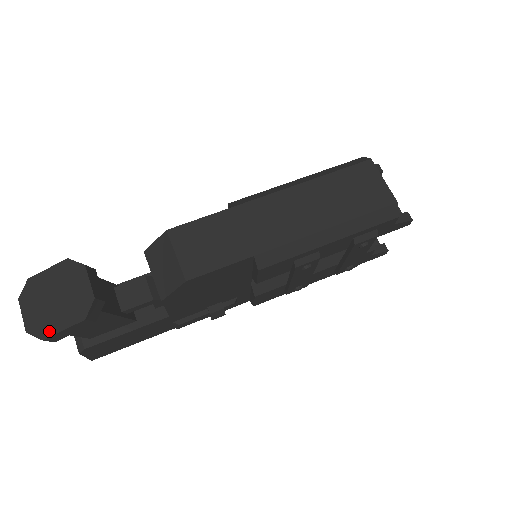
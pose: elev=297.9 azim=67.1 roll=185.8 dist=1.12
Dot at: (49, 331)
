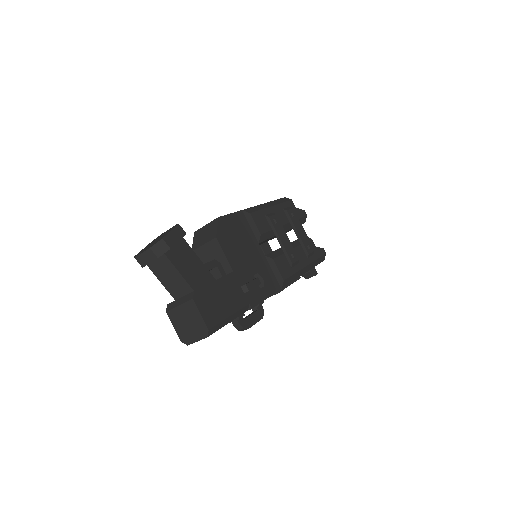
Dot at: (163, 237)
